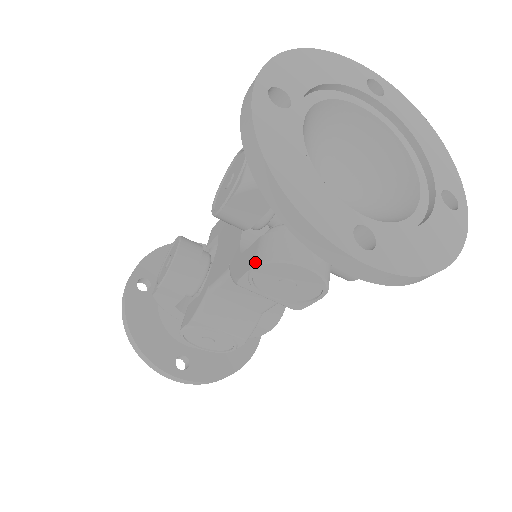
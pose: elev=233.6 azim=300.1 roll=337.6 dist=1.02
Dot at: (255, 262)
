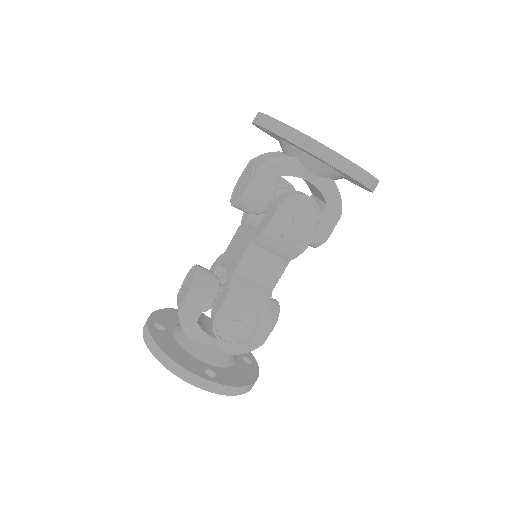
Dot at: (278, 205)
